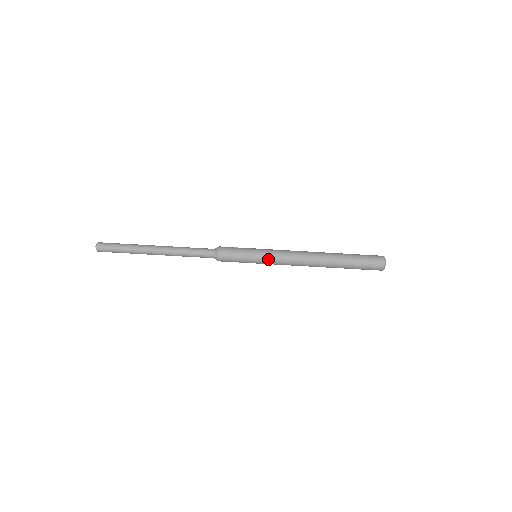
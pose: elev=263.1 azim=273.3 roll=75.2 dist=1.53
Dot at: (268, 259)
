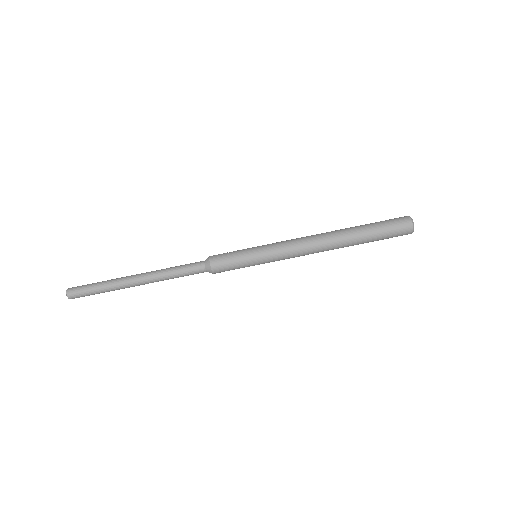
Dot at: (270, 250)
